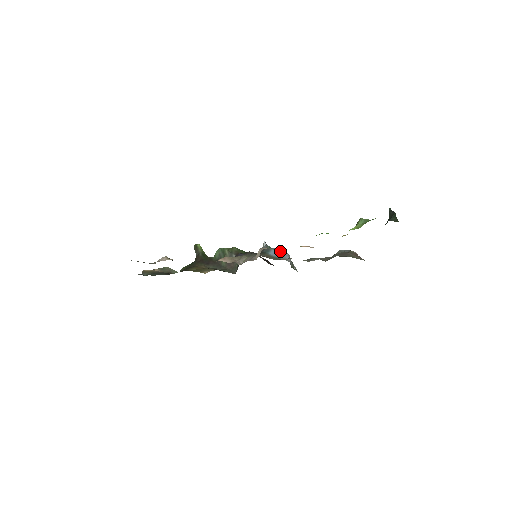
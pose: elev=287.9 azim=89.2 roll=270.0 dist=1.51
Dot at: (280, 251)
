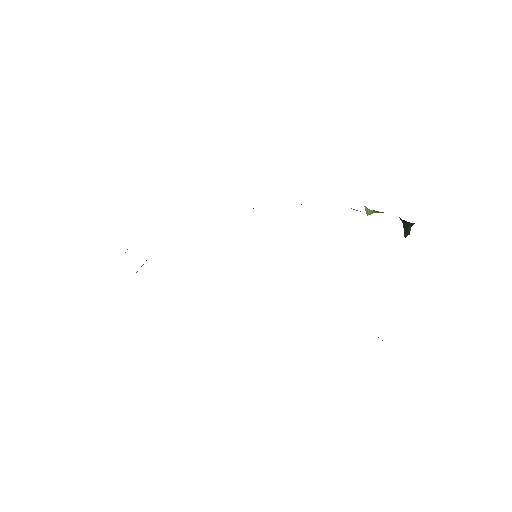
Dot at: occluded
